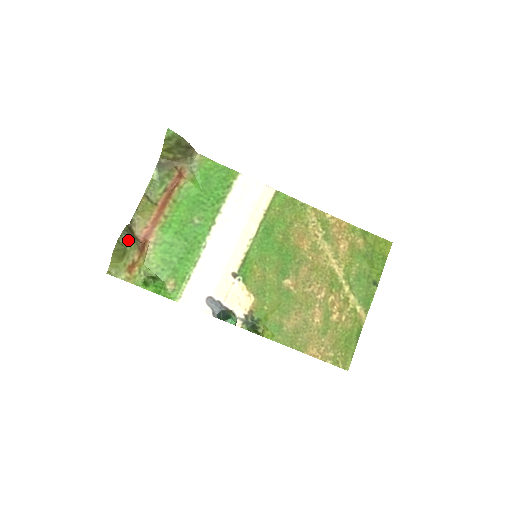
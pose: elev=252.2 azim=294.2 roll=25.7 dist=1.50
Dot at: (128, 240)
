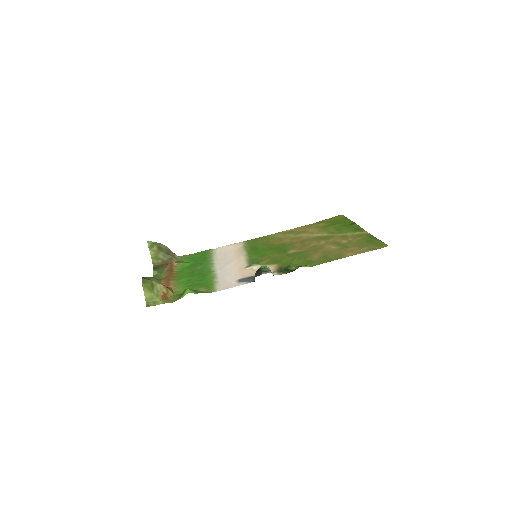
Dot at: (151, 278)
